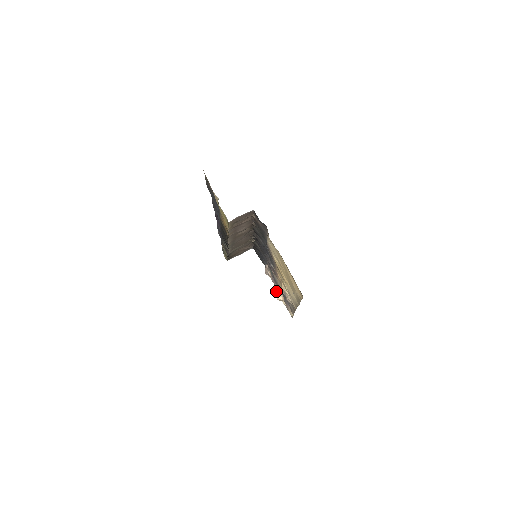
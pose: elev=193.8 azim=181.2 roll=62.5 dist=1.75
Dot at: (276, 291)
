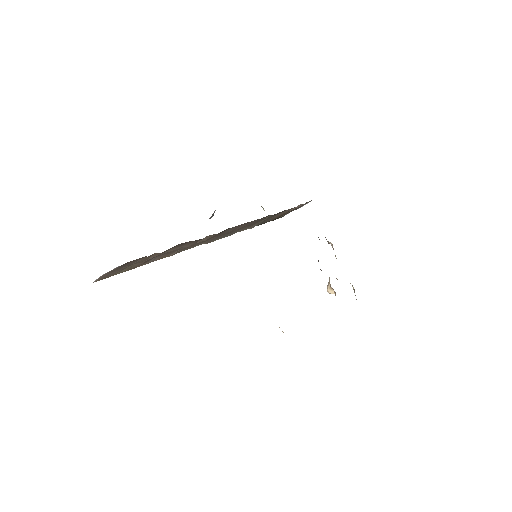
Dot at: occluded
